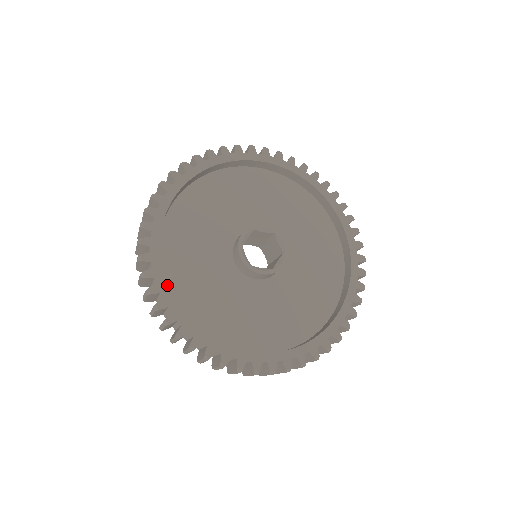
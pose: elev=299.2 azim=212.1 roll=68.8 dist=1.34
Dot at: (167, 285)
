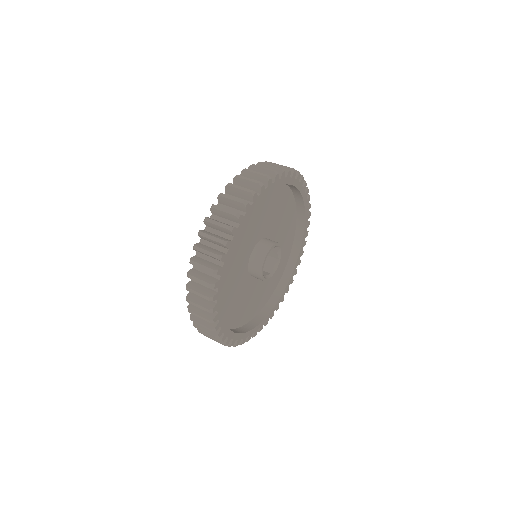
Dot at: (222, 311)
